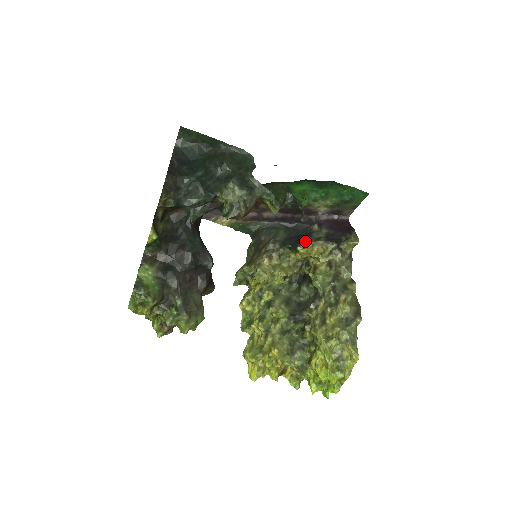
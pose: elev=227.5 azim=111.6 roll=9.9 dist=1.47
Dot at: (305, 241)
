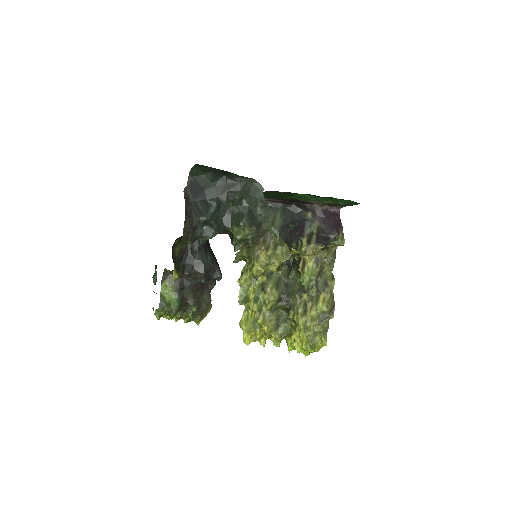
Dot at: occluded
